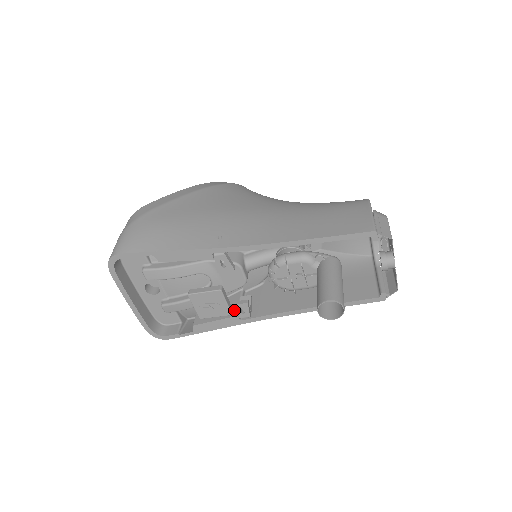
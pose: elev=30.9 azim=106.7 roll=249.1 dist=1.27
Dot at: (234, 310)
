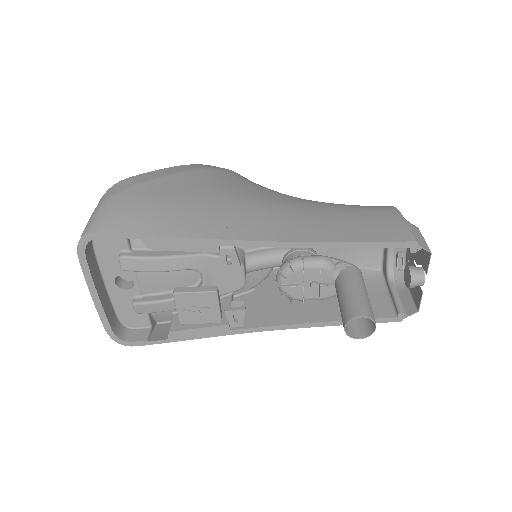
Dot at: (223, 317)
